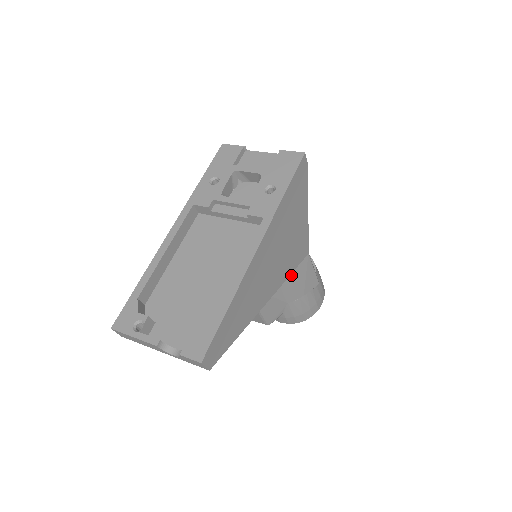
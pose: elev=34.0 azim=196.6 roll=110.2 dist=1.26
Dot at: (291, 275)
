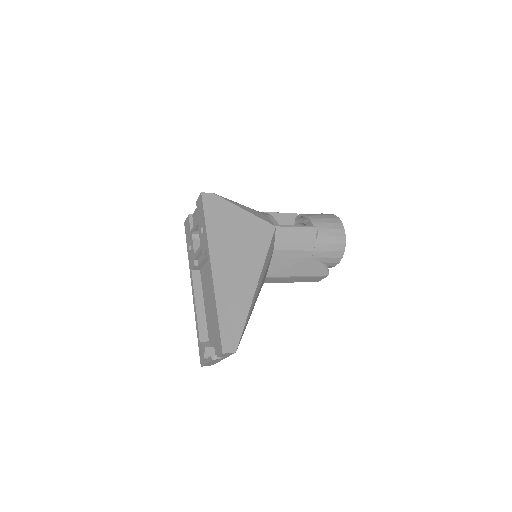
Dot at: (284, 246)
